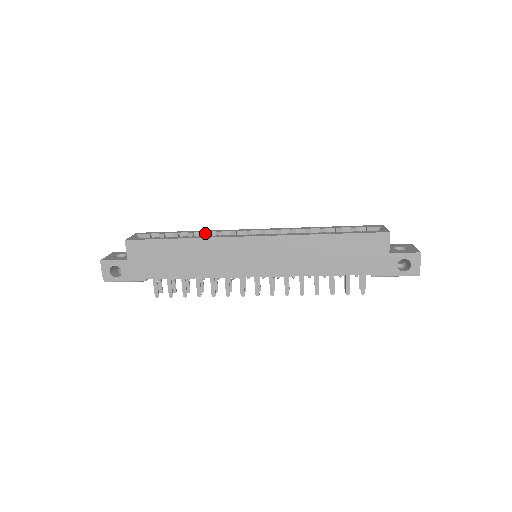
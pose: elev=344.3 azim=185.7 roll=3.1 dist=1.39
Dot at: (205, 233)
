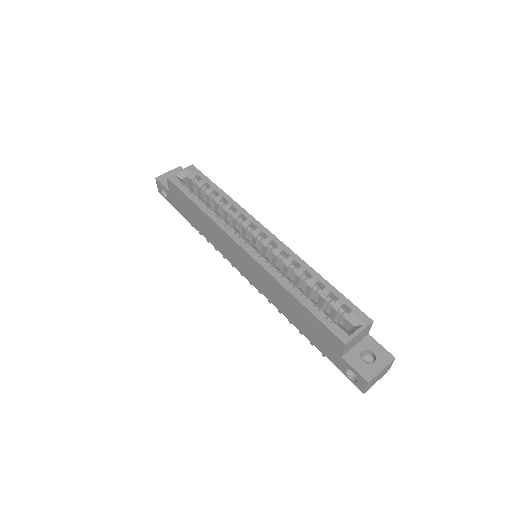
Dot at: (228, 206)
